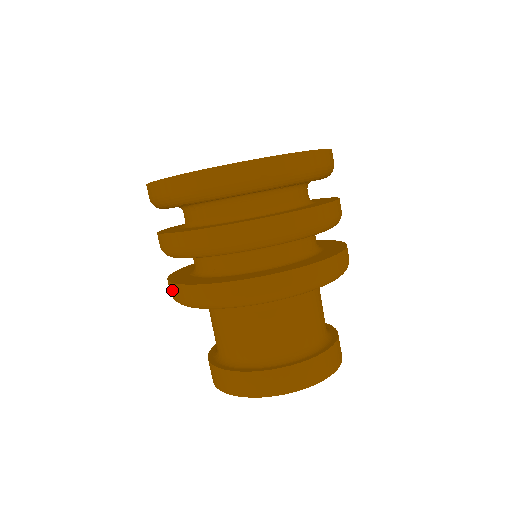
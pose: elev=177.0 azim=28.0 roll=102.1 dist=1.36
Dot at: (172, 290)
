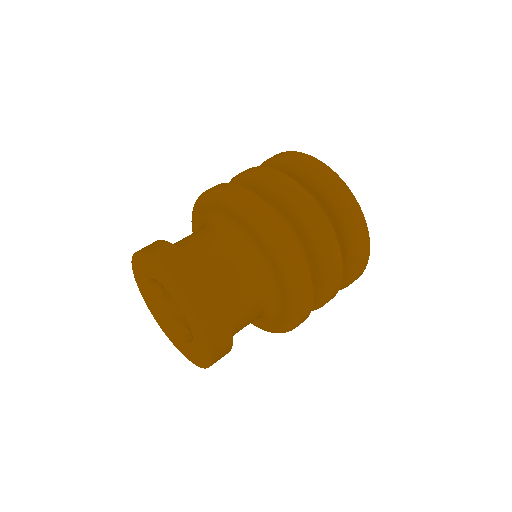
Dot at: occluded
